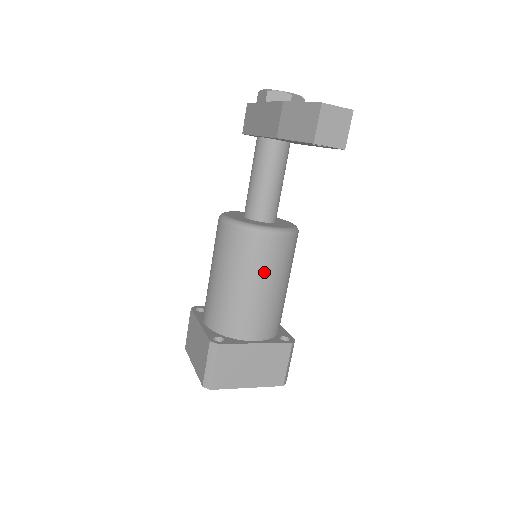
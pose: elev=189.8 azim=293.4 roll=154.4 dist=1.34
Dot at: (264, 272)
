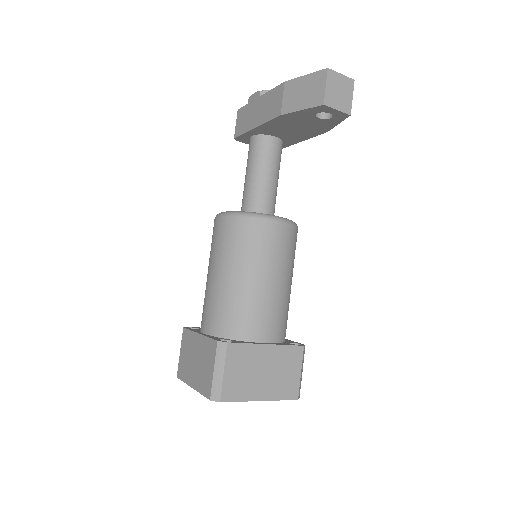
Dot at: (271, 262)
